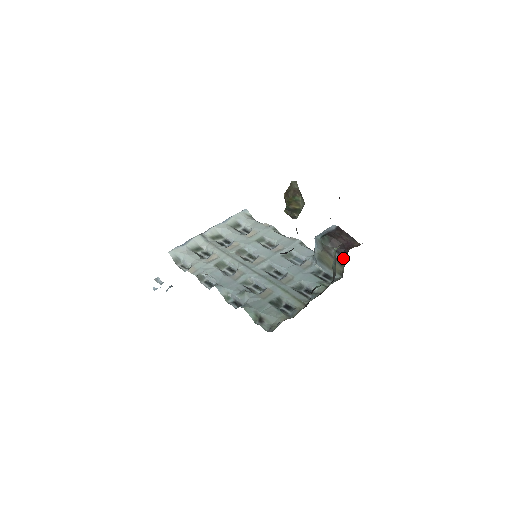
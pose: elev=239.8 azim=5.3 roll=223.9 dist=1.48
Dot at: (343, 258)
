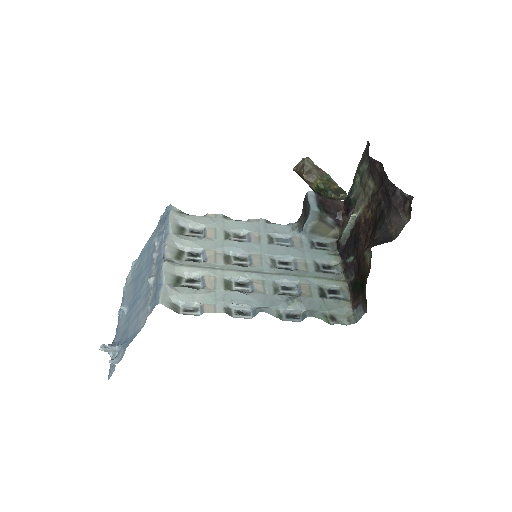
Dot at: (340, 221)
